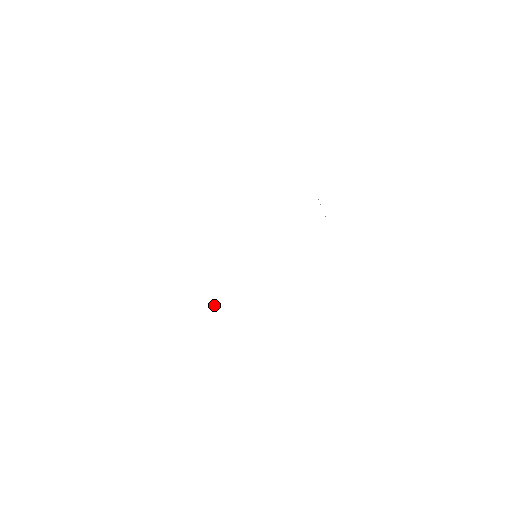
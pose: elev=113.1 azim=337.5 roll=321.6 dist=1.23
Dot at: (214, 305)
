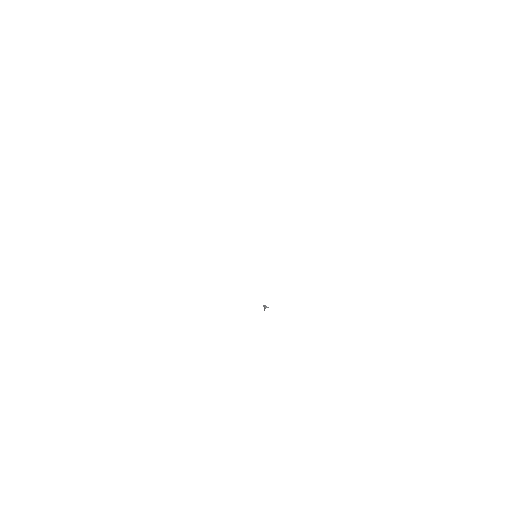
Dot at: occluded
